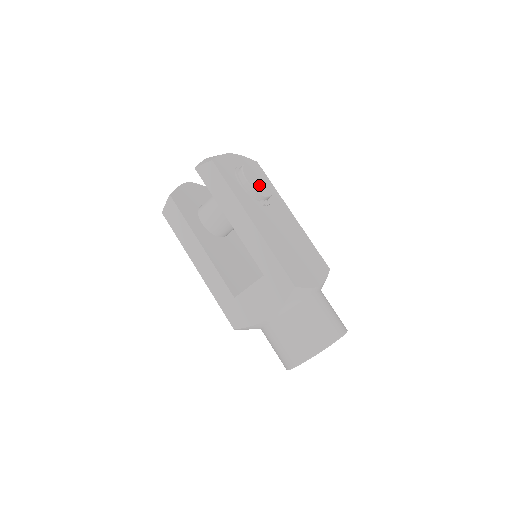
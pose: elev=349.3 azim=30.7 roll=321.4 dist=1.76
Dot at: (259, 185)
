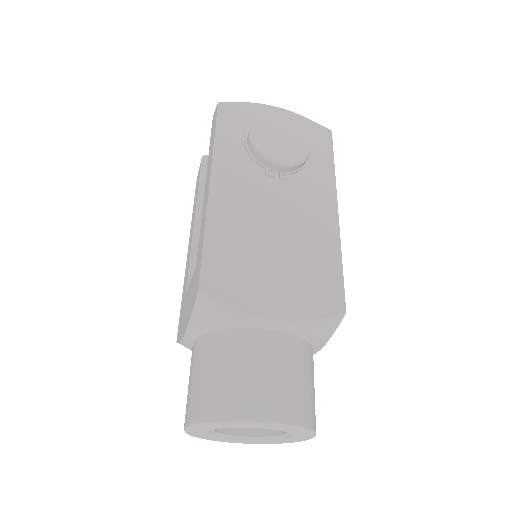
Dot at: (274, 146)
